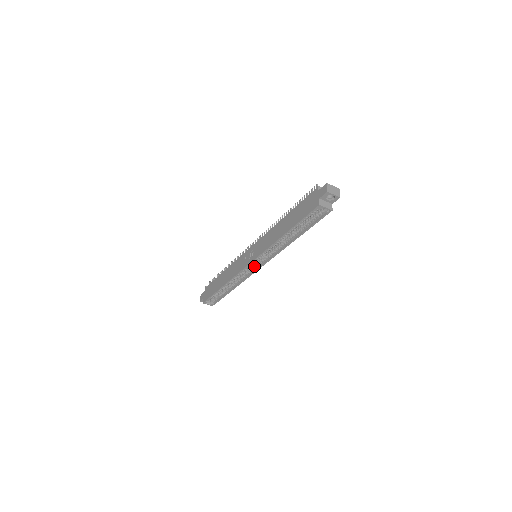
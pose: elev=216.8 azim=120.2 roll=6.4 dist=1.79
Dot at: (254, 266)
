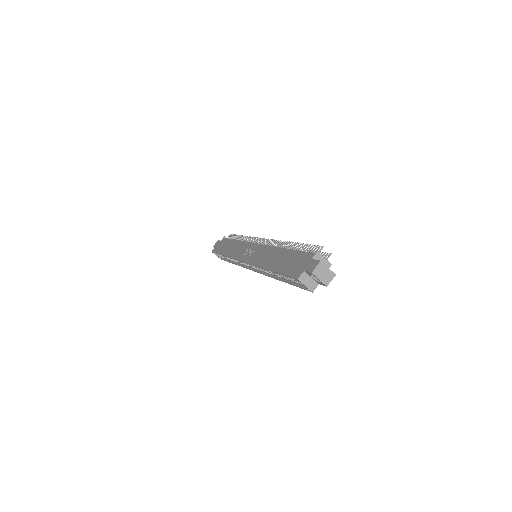
Dot at: occluded
